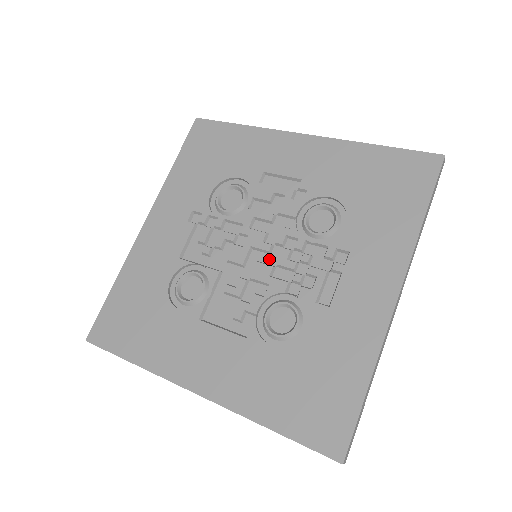
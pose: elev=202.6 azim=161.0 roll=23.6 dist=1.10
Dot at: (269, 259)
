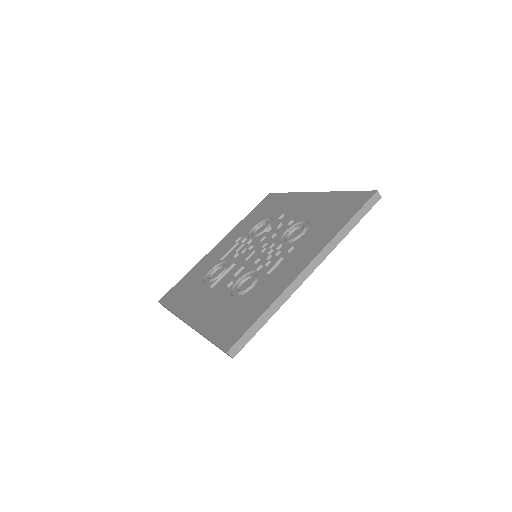
Dot at: (260, 256)
